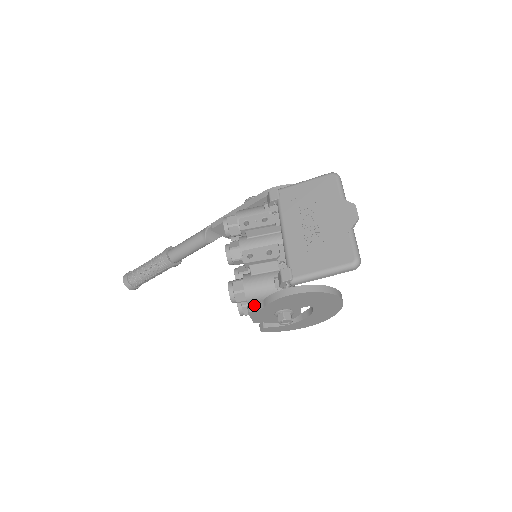
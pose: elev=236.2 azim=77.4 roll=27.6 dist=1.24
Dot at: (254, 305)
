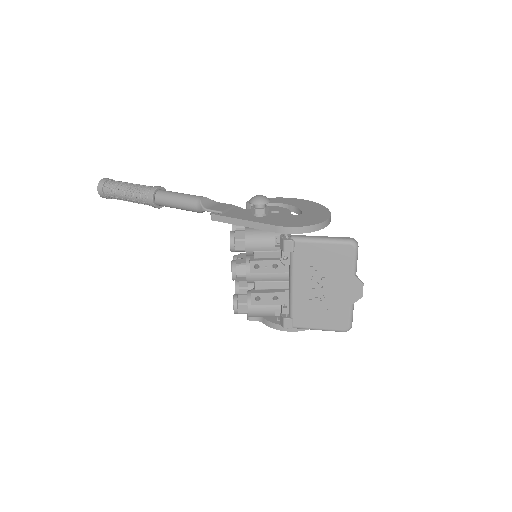
Dot at: occluded
